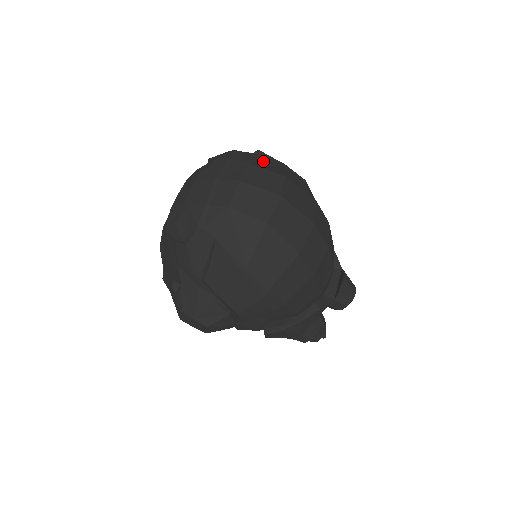
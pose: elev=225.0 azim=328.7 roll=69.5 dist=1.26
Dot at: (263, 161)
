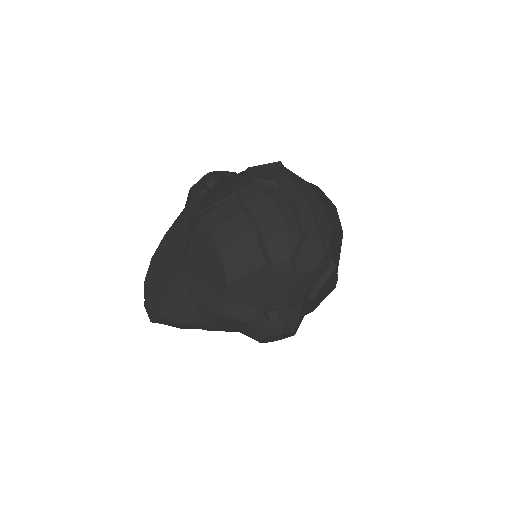
Dot at: occluded
